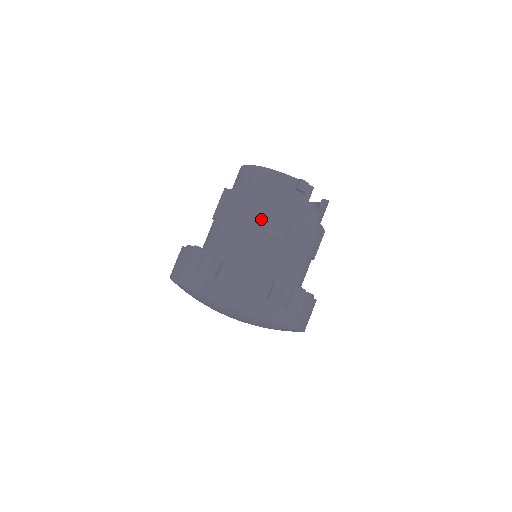
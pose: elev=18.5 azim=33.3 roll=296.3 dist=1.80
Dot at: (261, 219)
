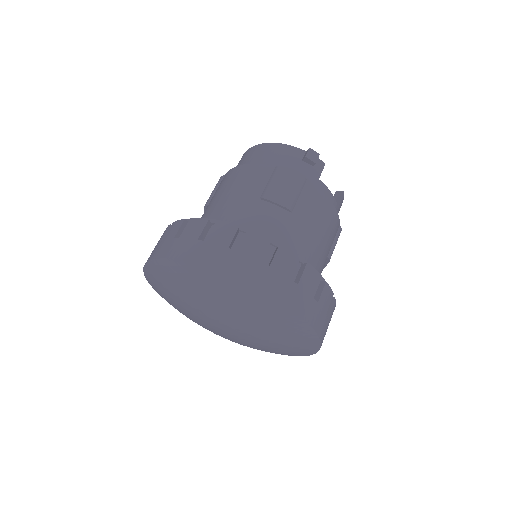
Dot at: (262, 186)
